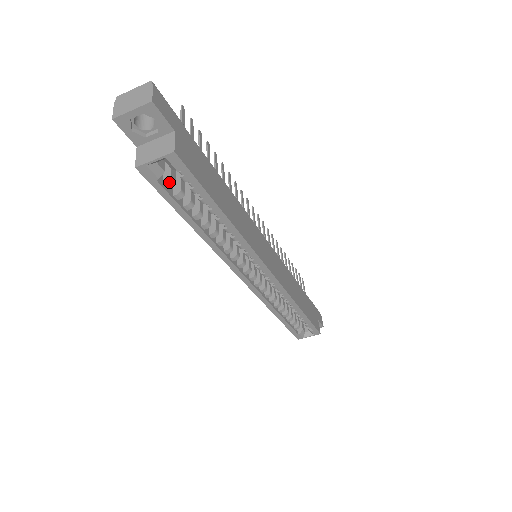
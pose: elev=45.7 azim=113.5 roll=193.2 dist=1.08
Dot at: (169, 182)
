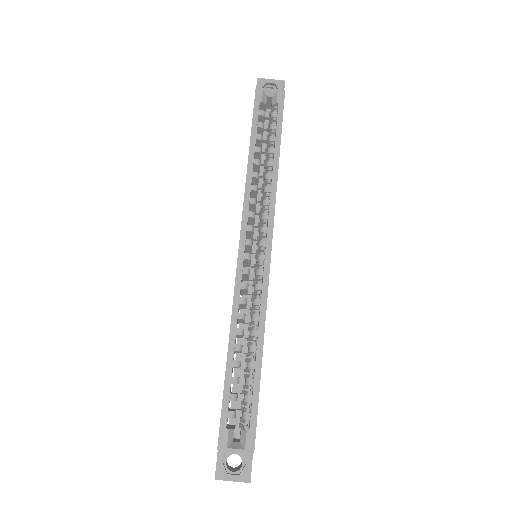
Dot at: (263, 112)
